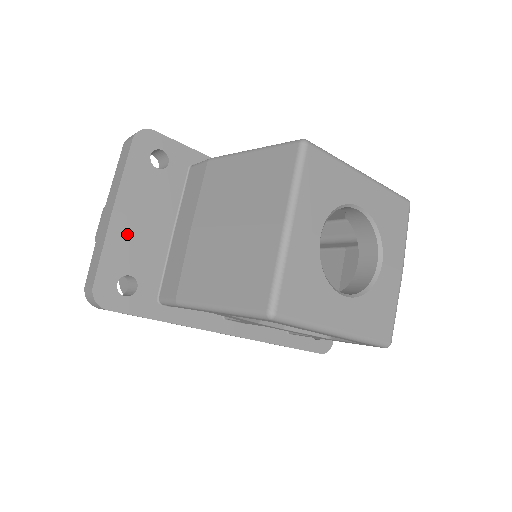
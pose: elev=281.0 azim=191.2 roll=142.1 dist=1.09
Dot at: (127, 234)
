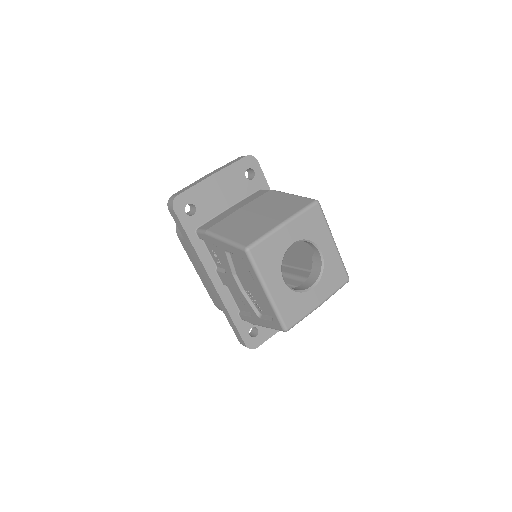
Dot at: (210, 189)
